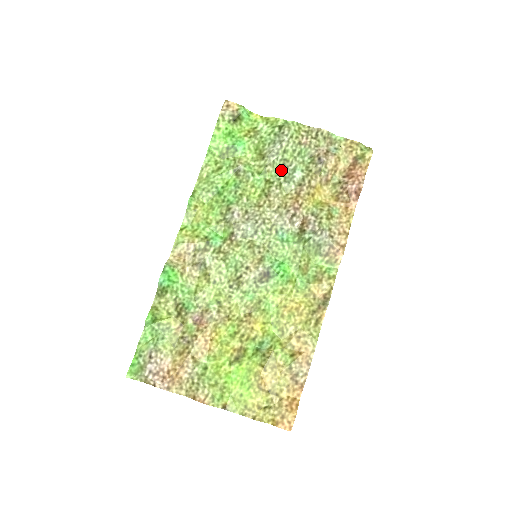
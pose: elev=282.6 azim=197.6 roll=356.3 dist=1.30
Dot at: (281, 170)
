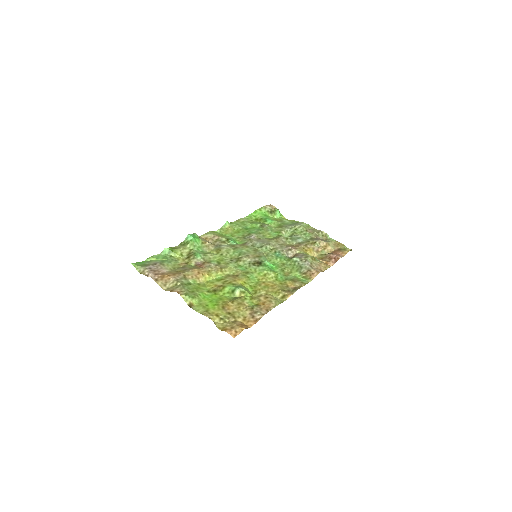
Dot at: (290, 236)
